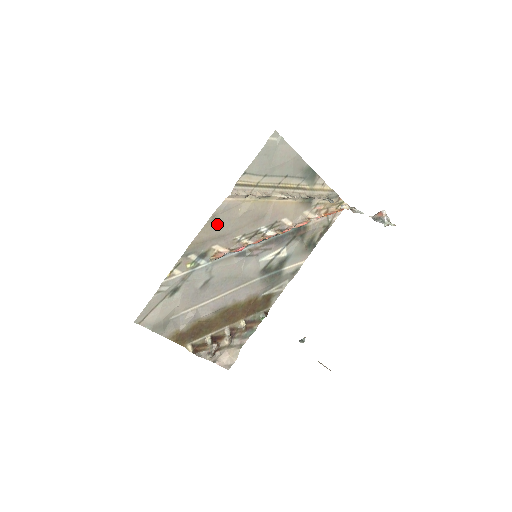
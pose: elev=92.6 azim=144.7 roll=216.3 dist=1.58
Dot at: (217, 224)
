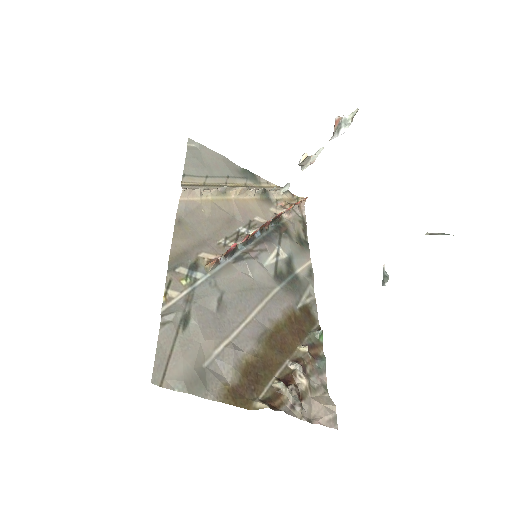
Dot at: (188, 229)
